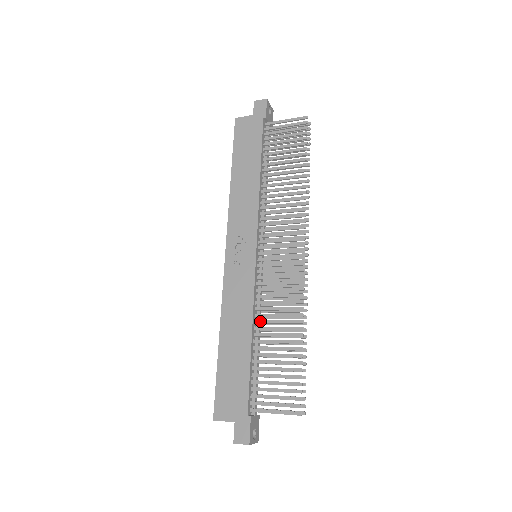
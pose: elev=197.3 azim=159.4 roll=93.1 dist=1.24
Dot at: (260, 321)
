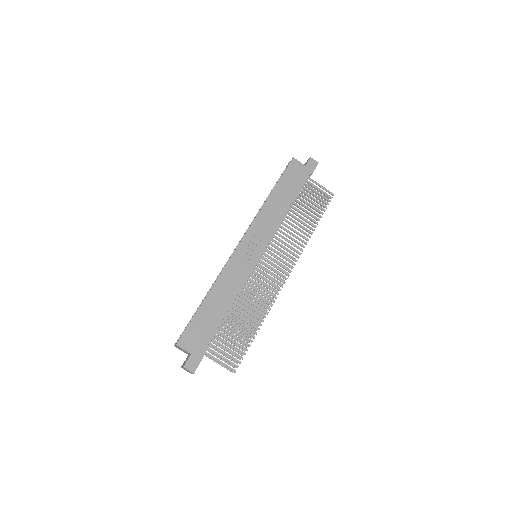
Dot at: (240, 300)
